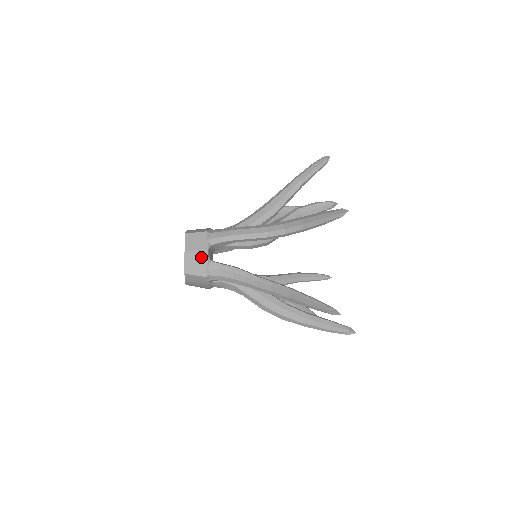
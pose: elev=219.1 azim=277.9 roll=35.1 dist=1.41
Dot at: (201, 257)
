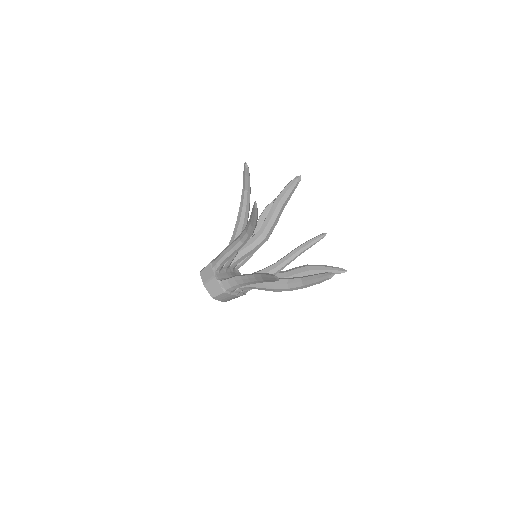
Dot at: (213, 282)
